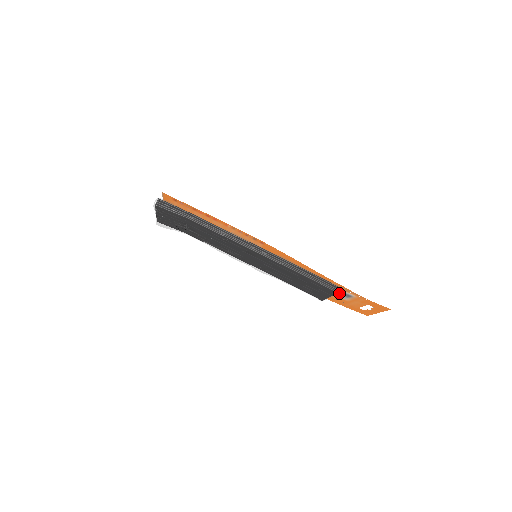
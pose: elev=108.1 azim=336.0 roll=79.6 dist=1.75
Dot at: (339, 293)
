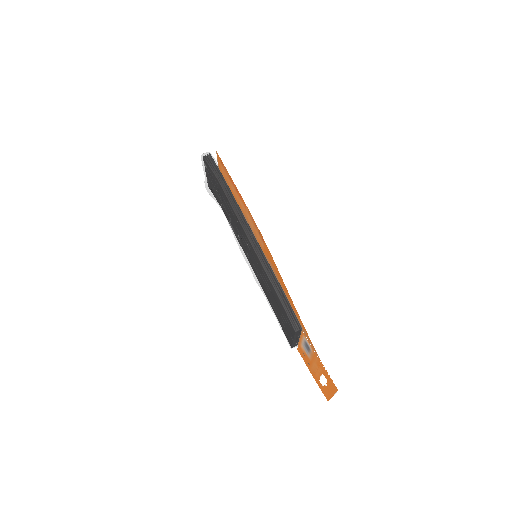
Dot at: (302, 340)
